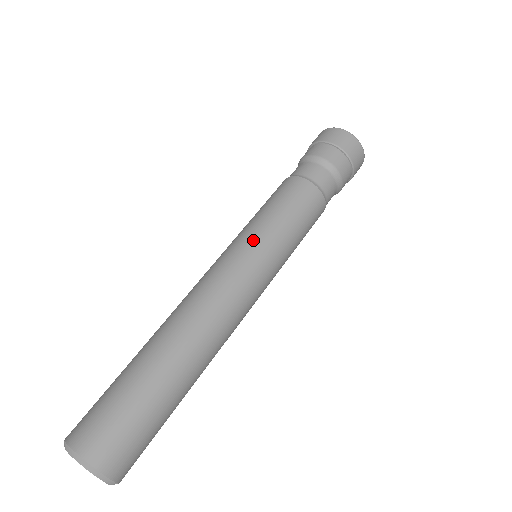
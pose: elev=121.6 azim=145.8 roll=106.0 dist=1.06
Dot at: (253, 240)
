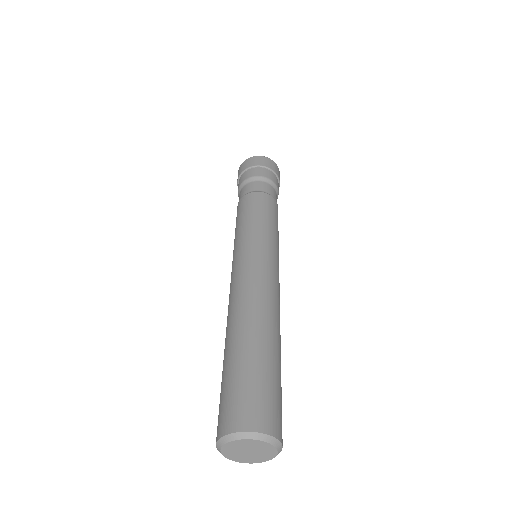
Dot at: (249, 240)
